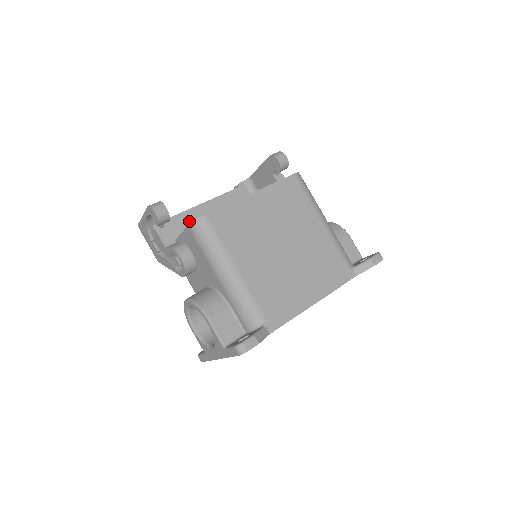
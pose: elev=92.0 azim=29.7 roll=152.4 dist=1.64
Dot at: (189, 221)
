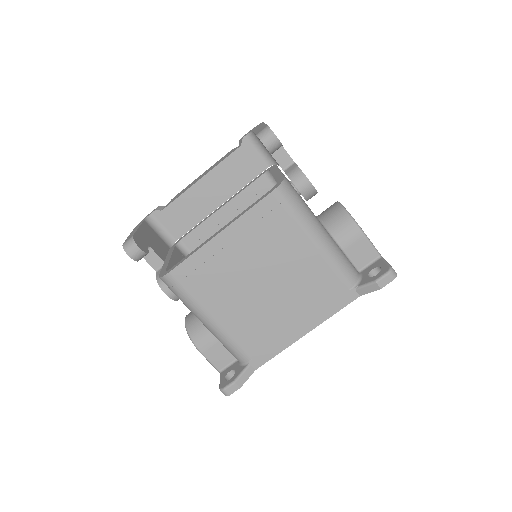
Dot at: (189, 204)
